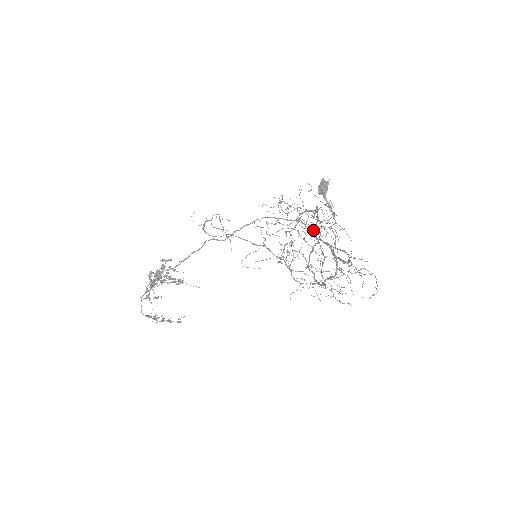
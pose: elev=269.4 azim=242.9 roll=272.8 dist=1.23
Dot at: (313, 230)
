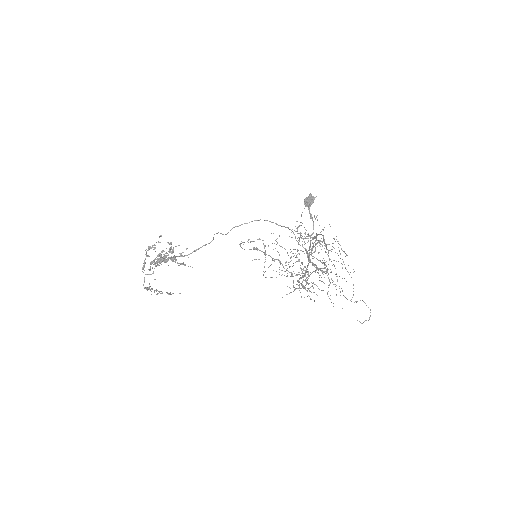
Dot at: (326, 261)
